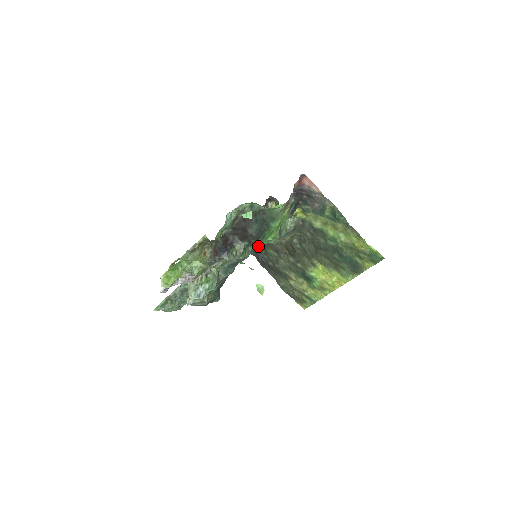
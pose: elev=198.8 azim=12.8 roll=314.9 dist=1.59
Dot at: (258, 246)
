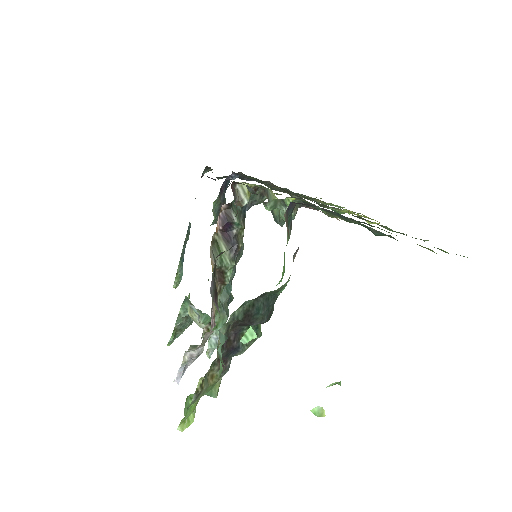
Dot at: occluded
